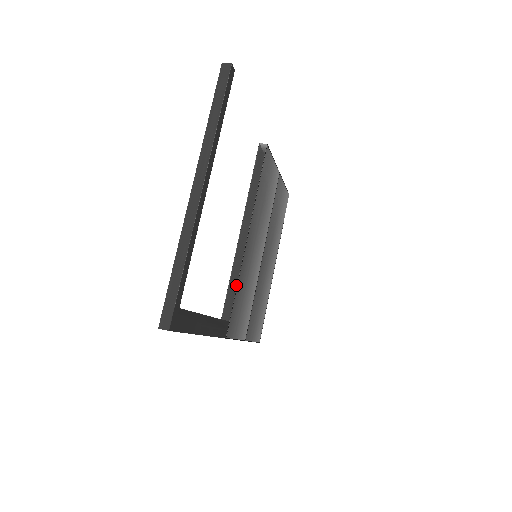
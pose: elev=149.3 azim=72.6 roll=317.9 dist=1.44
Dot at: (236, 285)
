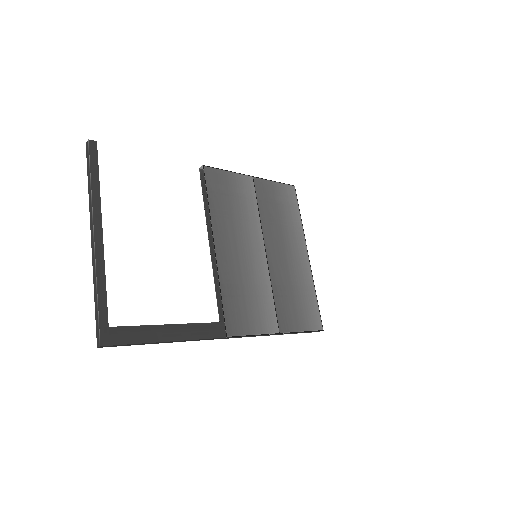
Dot at: (219, 289)
